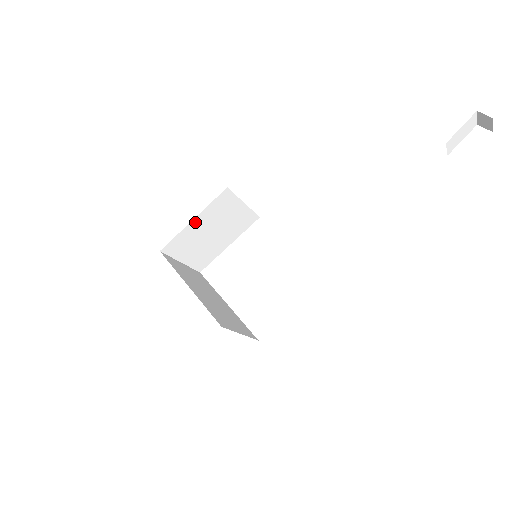
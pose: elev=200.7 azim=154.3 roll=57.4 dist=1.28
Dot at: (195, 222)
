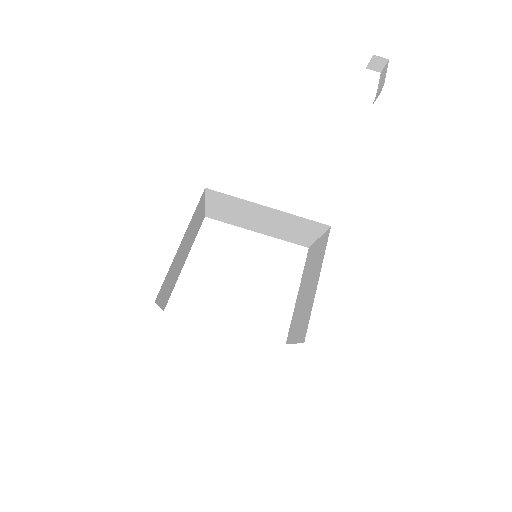
Dot at: (180, 245)
